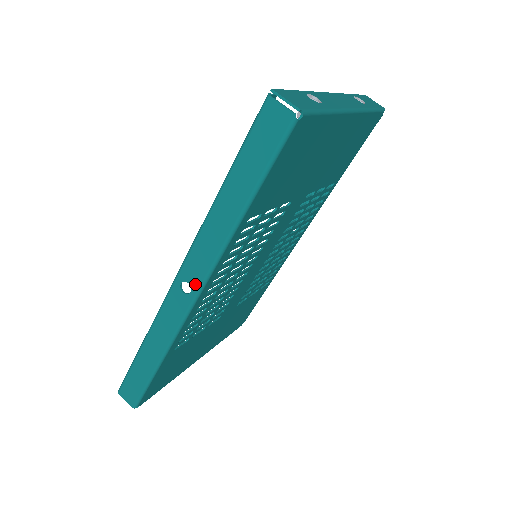
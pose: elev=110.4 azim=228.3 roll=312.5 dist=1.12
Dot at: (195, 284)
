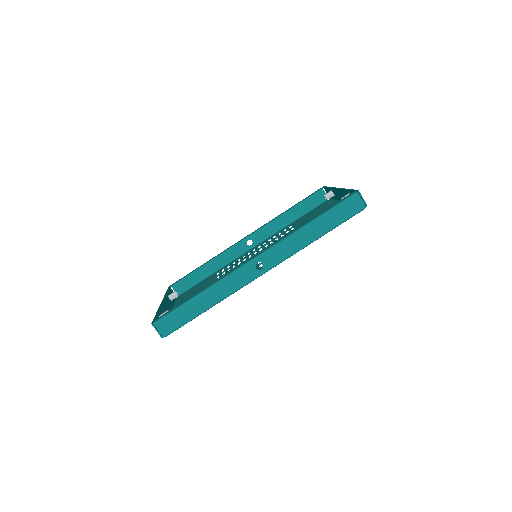
Dot at: (268, 266)
